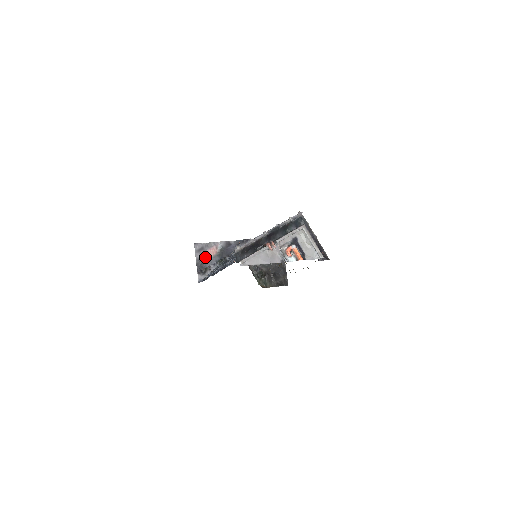
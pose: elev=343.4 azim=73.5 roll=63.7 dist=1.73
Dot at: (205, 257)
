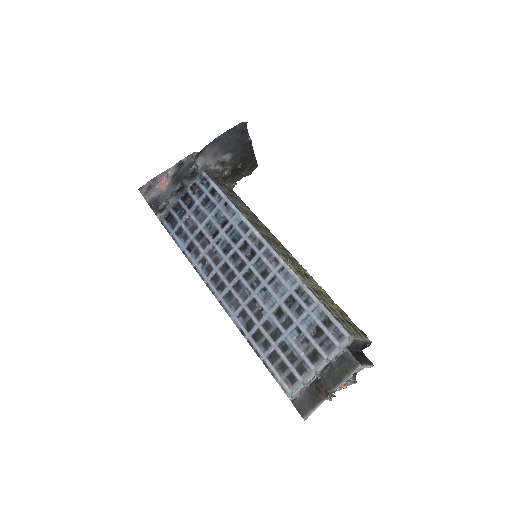
Dot at: (157, 194)
